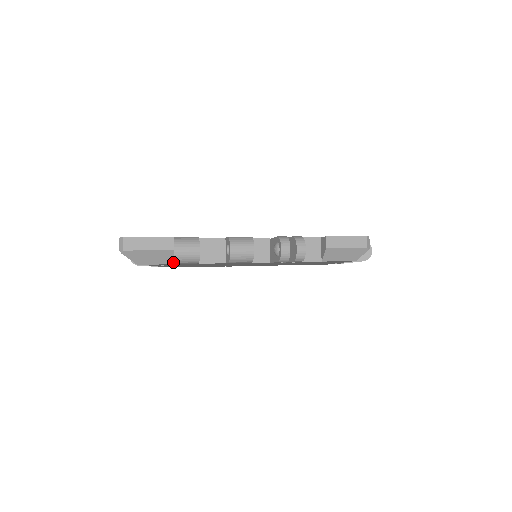
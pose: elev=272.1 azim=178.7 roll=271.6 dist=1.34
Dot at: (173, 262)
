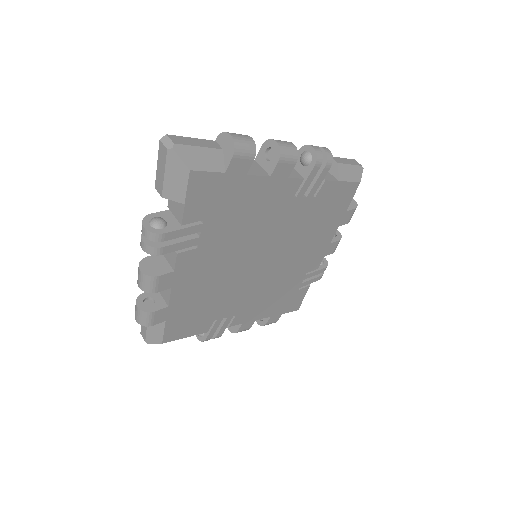
Dot at: (225, 168)
